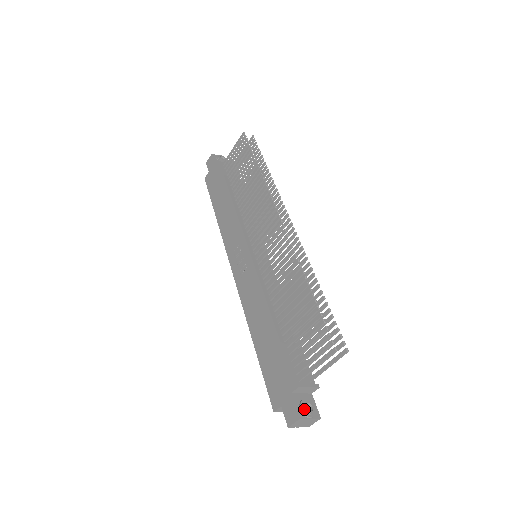
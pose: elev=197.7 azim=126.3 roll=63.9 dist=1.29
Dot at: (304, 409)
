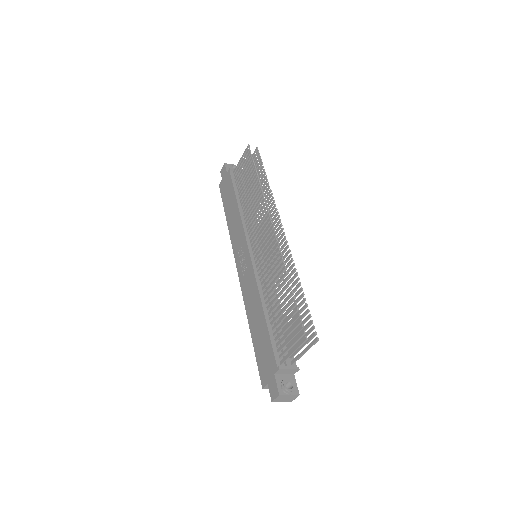
Dot at: (284, 387)
